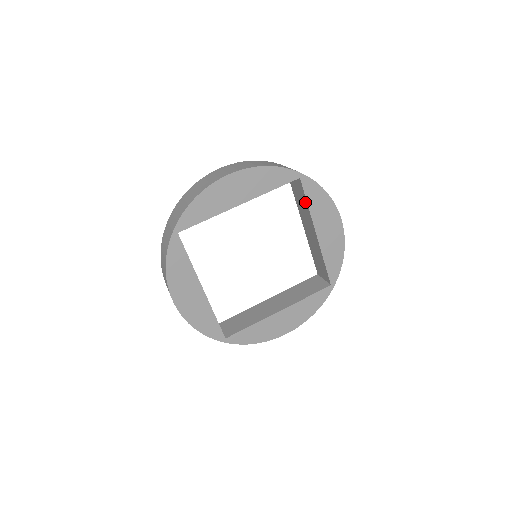
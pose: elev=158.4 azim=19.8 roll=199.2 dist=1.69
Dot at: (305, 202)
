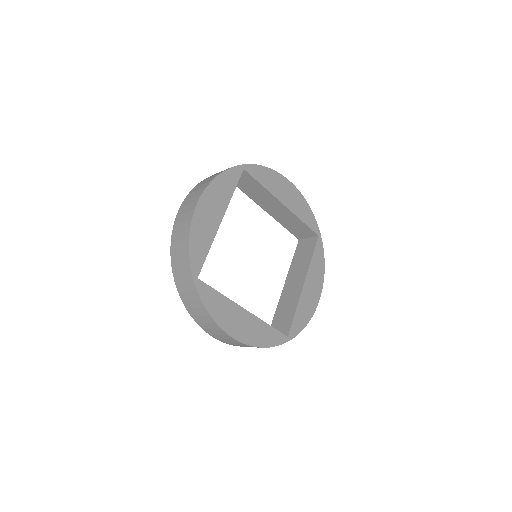
Dot at: (309, 256)
